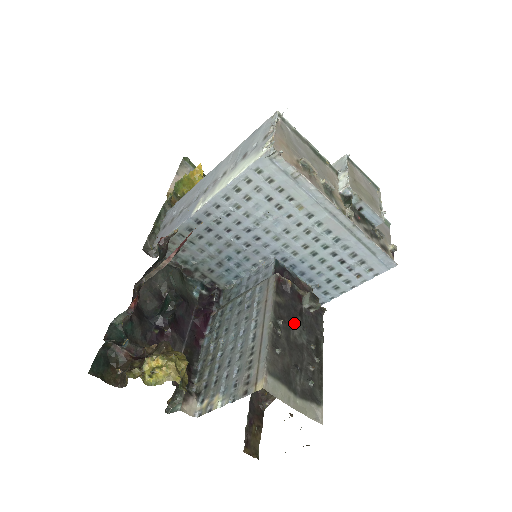
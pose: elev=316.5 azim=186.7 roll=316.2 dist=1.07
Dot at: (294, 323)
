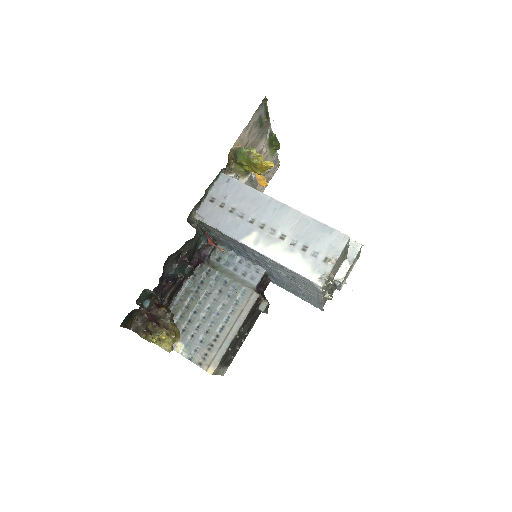
Dot at: (247, 322)
